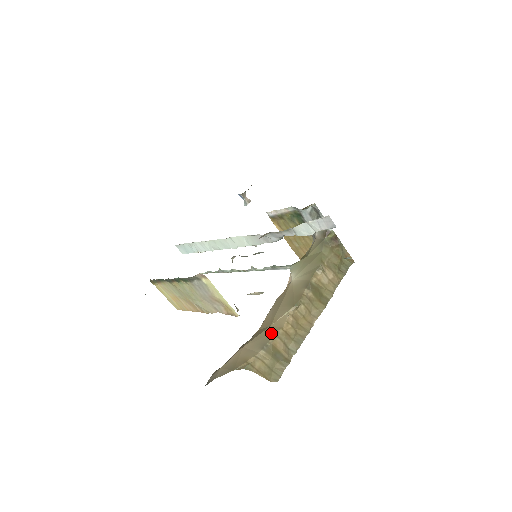
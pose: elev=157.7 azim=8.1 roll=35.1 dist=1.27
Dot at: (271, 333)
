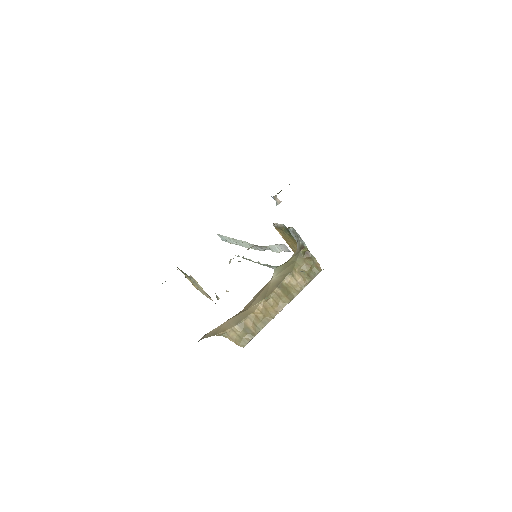
Dot at: (246, 315)
